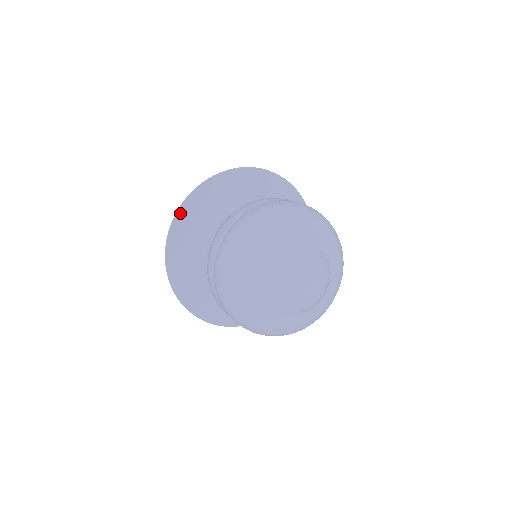
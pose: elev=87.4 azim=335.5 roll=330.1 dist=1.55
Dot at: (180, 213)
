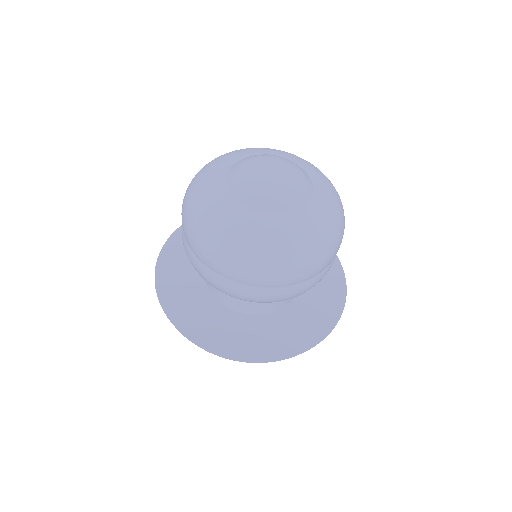
Dot at: occluded
